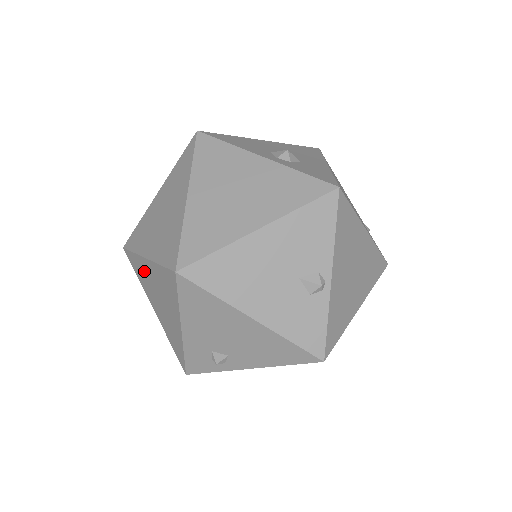
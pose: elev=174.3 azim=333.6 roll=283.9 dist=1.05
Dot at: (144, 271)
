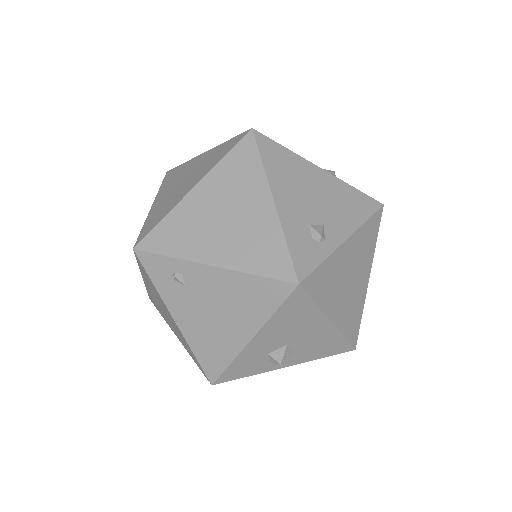
Dot at: (189, 216)
